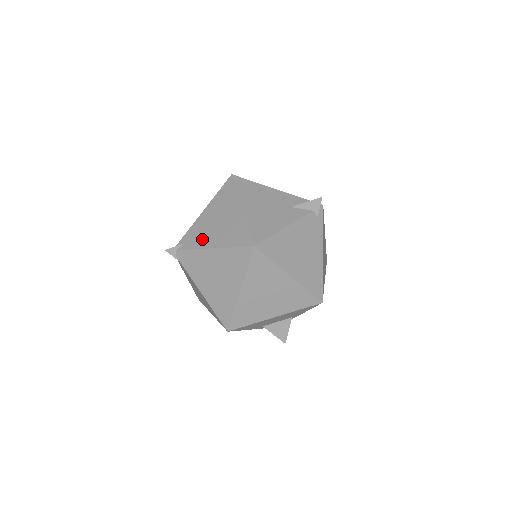
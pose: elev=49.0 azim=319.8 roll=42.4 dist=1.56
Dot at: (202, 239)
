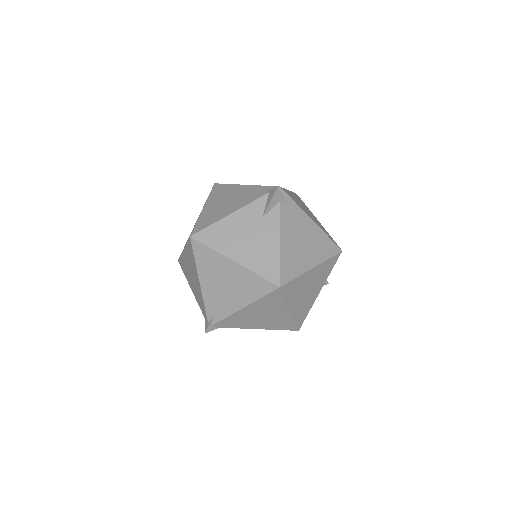
Dot at: (226, 305)
